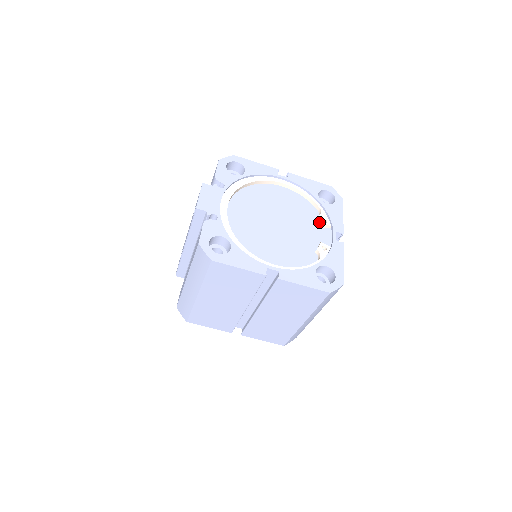
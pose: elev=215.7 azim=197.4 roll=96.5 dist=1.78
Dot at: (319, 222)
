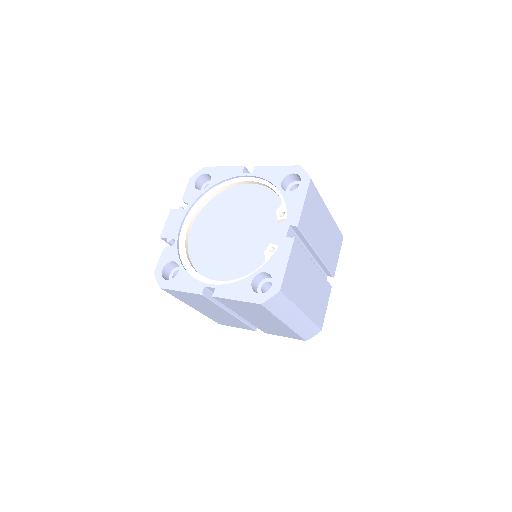
Dot at: (277, 217)
